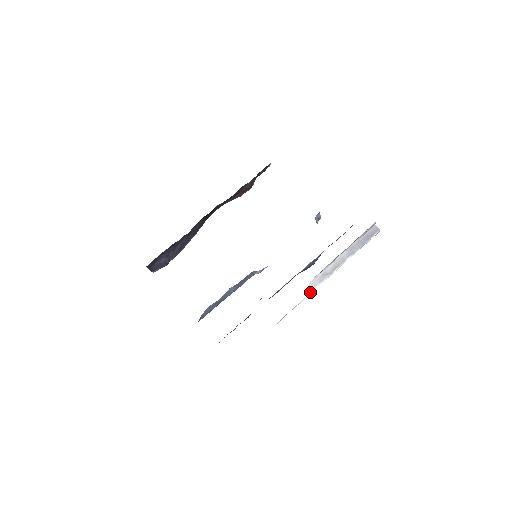
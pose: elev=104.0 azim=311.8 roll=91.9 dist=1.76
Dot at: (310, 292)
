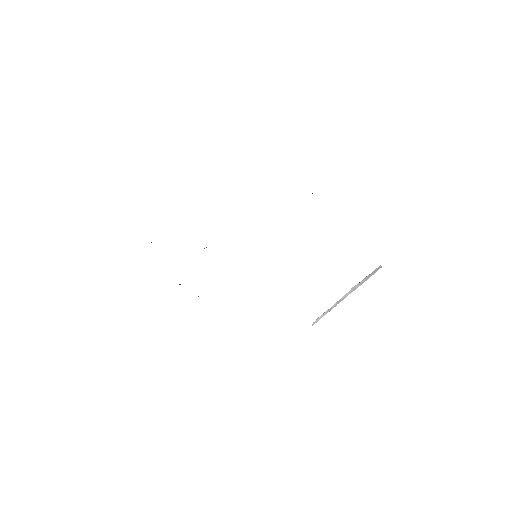
Dot at: occluded
